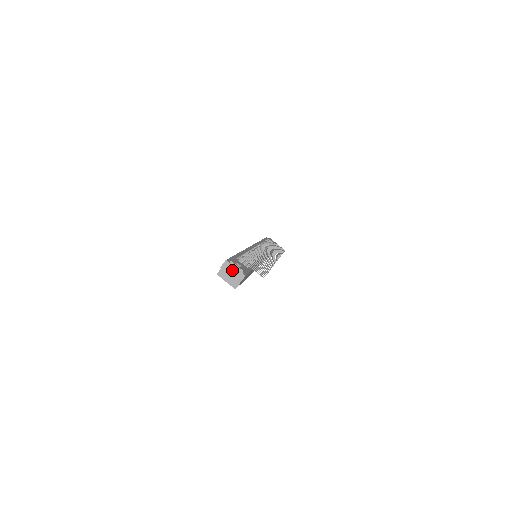
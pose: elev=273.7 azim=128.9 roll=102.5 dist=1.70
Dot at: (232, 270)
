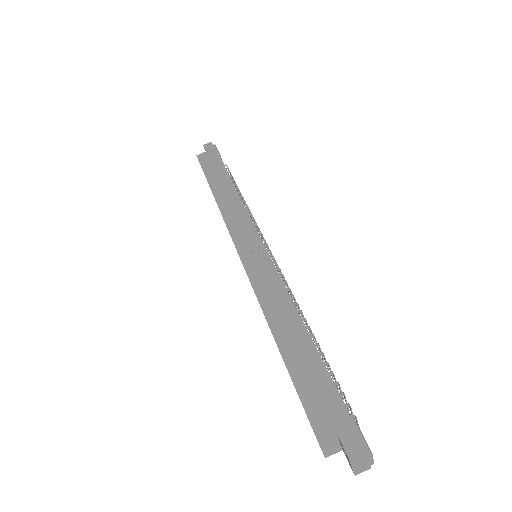
Dot at: (362, 463)
